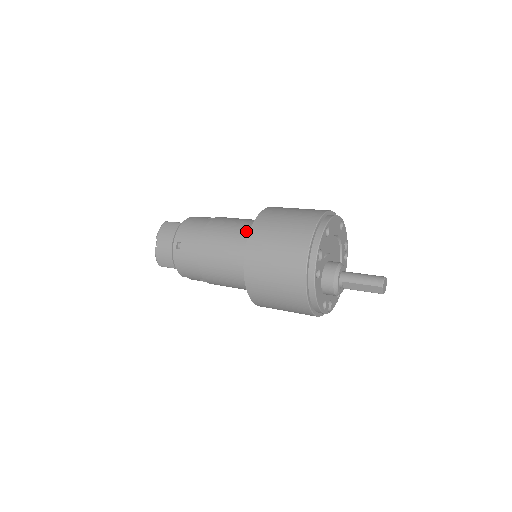
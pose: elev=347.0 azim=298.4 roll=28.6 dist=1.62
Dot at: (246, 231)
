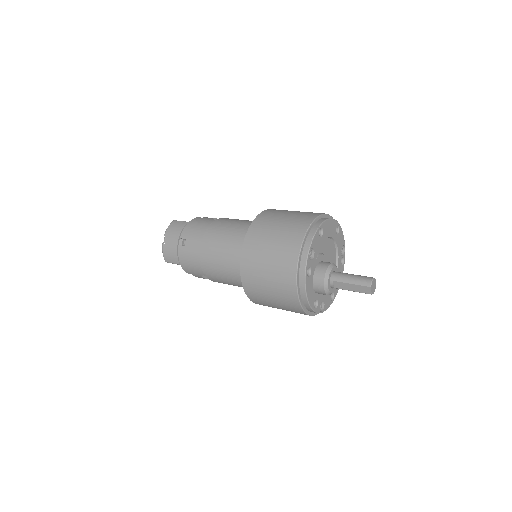
Dot at: (246, 230)
